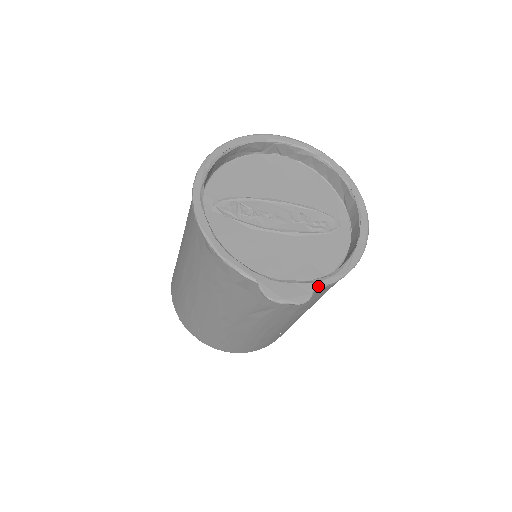
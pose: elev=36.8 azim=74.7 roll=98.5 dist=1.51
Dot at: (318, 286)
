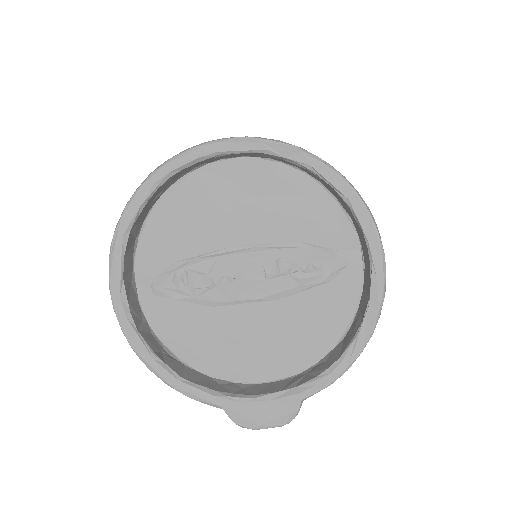
Dot at: (306, 397)
